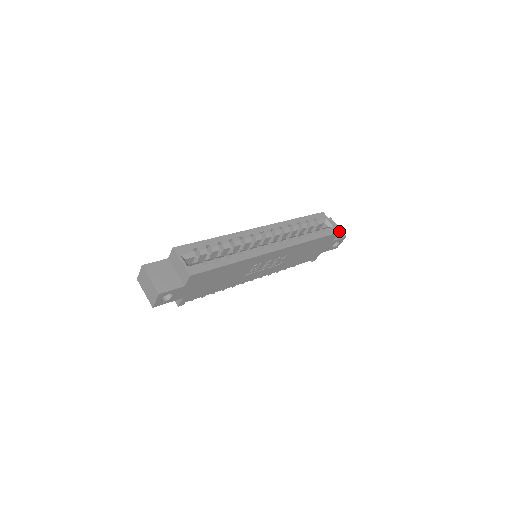
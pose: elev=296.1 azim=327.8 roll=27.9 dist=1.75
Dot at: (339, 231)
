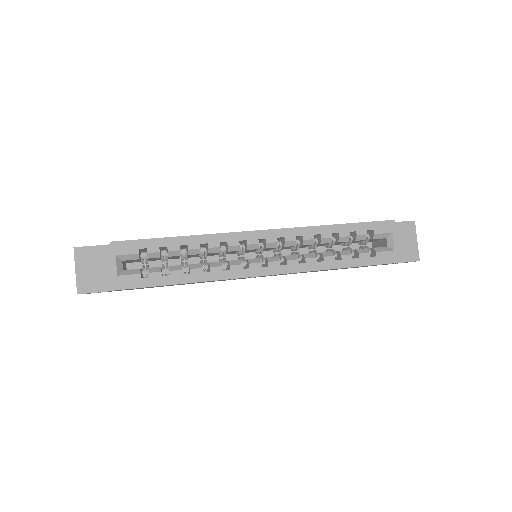
Dot at: (413, 248)
